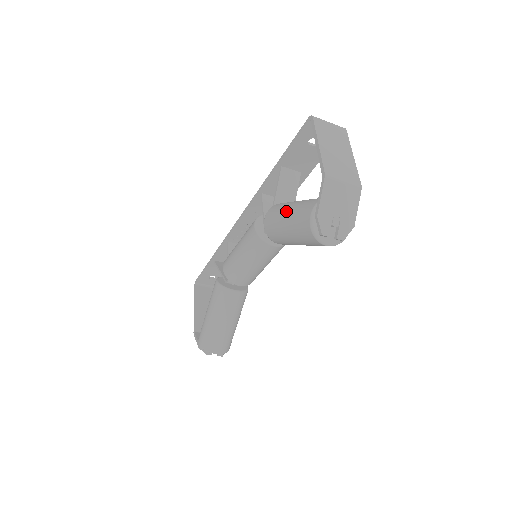
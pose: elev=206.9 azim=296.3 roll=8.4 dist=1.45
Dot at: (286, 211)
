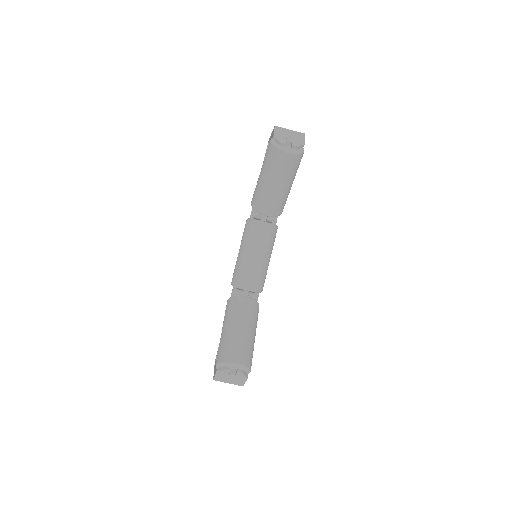
Dot at: occluded
